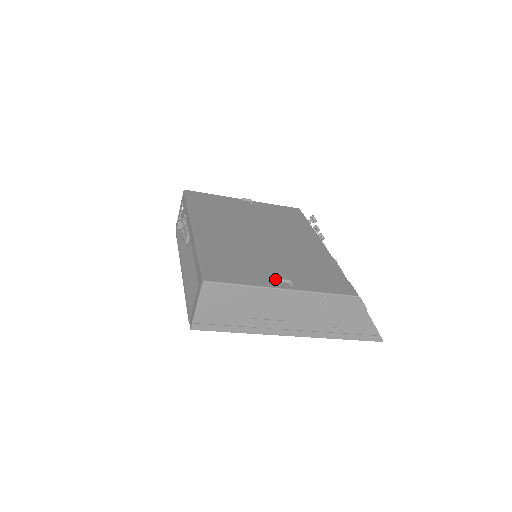
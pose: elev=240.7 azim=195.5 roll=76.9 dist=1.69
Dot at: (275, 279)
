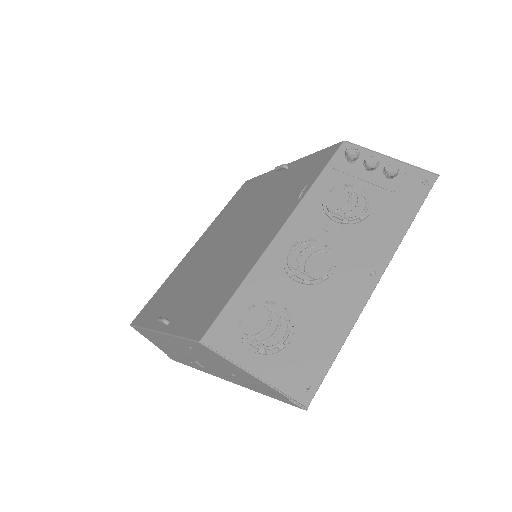
Dot at: (166, 316)
